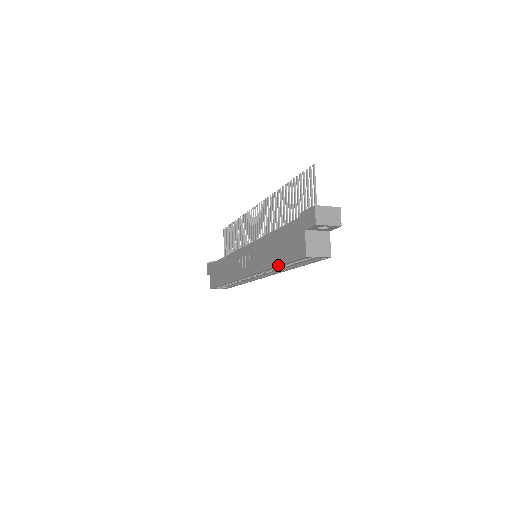
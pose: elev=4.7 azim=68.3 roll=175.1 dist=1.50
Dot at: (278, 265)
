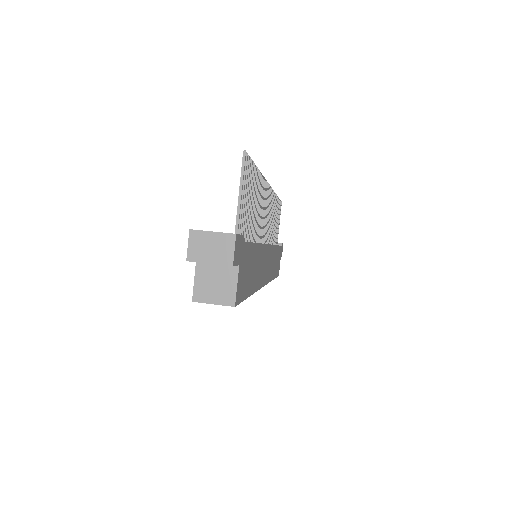
Dot at: occluded
